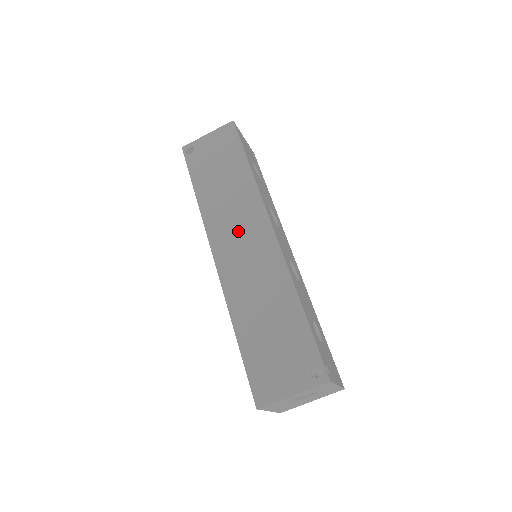
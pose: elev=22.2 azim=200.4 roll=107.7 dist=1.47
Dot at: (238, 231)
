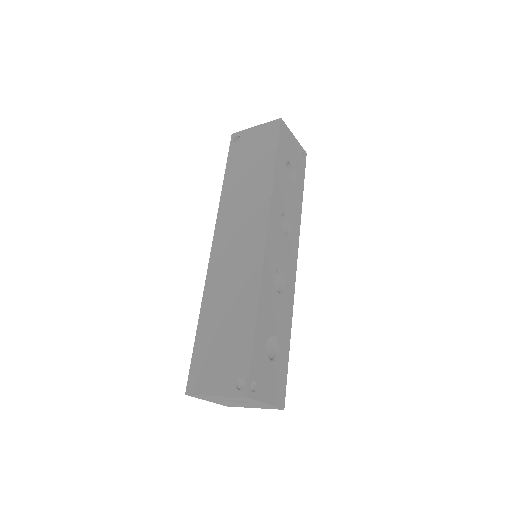
Dot at: (239, 228)
